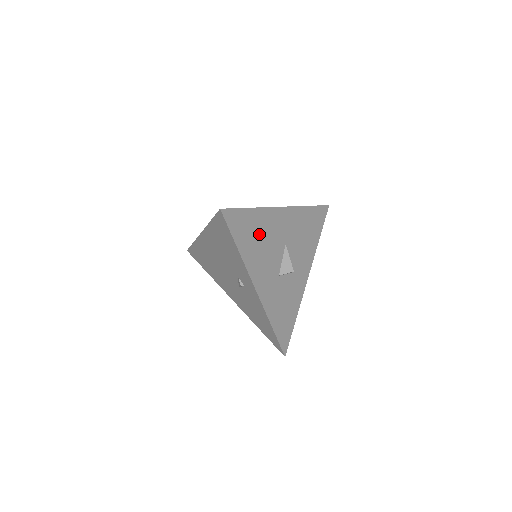
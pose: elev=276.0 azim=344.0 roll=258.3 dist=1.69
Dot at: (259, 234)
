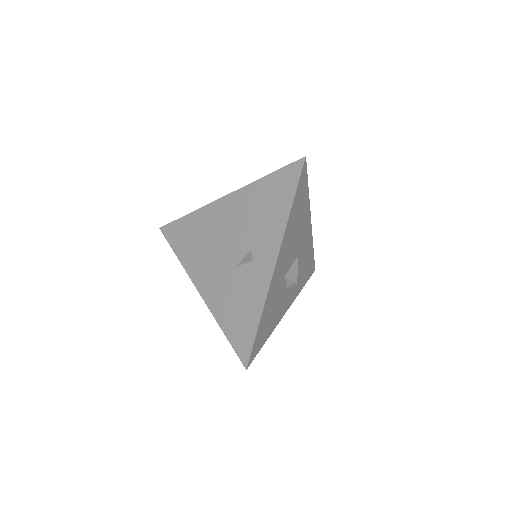
Dot at: (299, 218)
